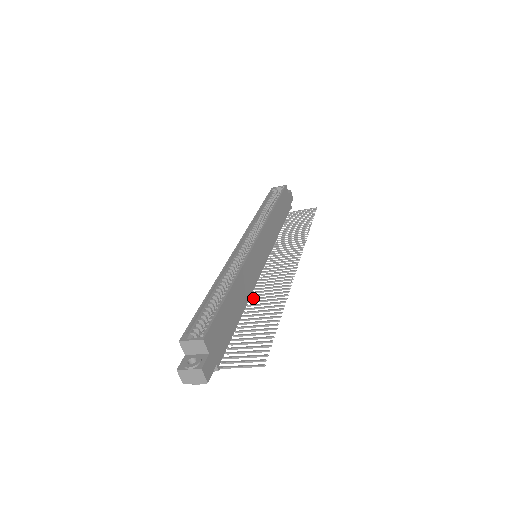
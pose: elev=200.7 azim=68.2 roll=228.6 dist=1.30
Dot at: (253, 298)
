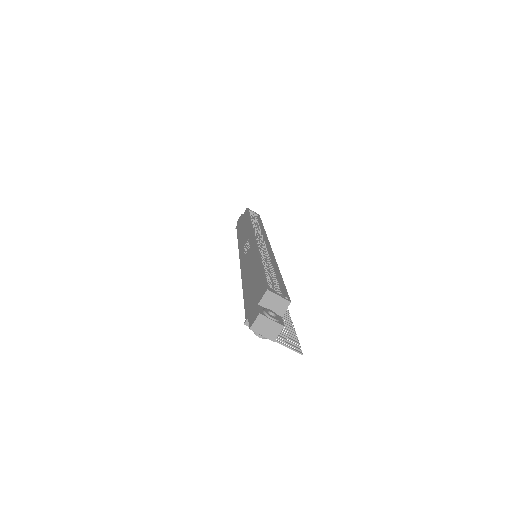
Dot at: occluded
